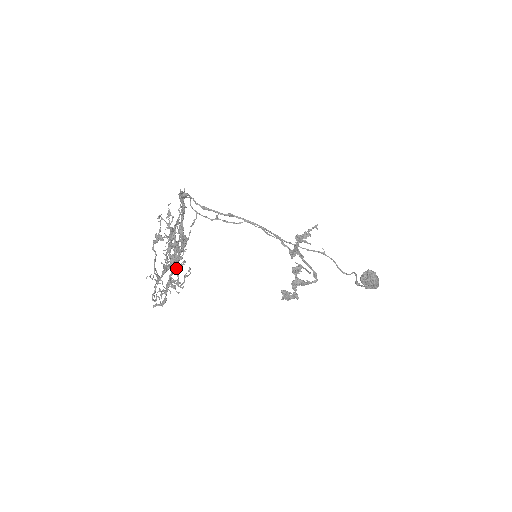
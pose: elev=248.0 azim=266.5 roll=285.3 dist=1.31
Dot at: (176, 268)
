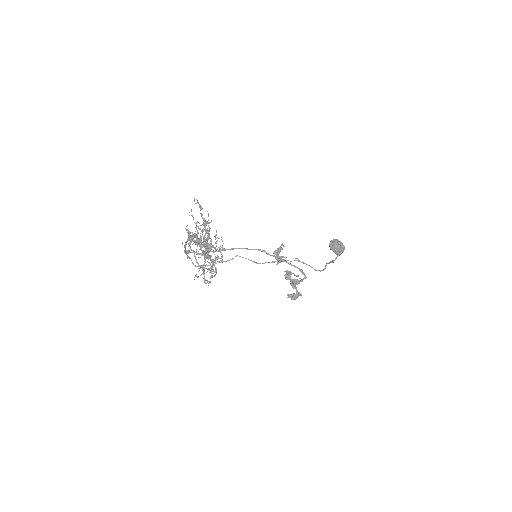
Dot at: occluded
